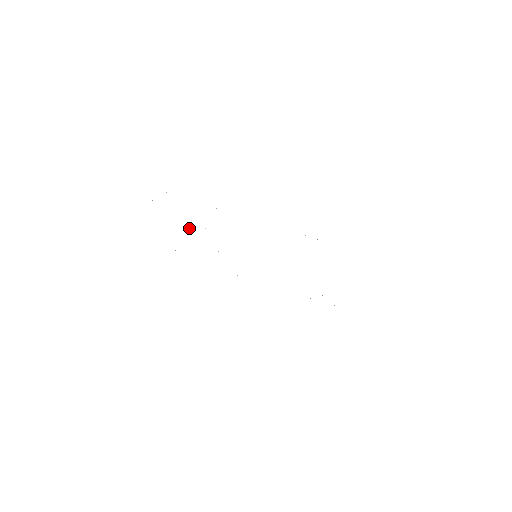
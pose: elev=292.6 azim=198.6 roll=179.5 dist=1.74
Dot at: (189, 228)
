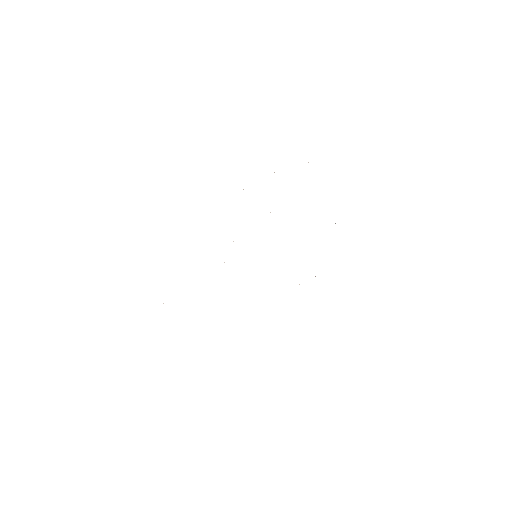
Dot at: occluded
